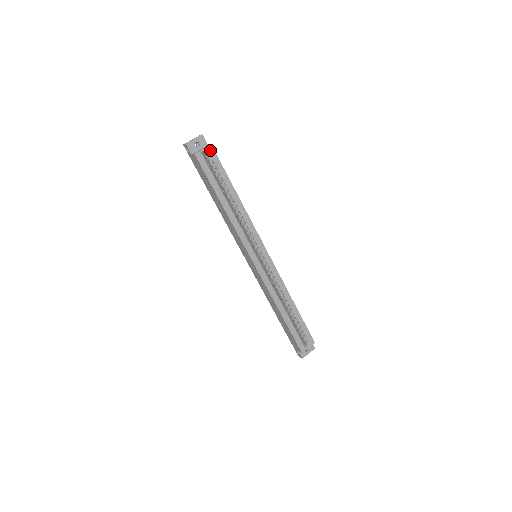
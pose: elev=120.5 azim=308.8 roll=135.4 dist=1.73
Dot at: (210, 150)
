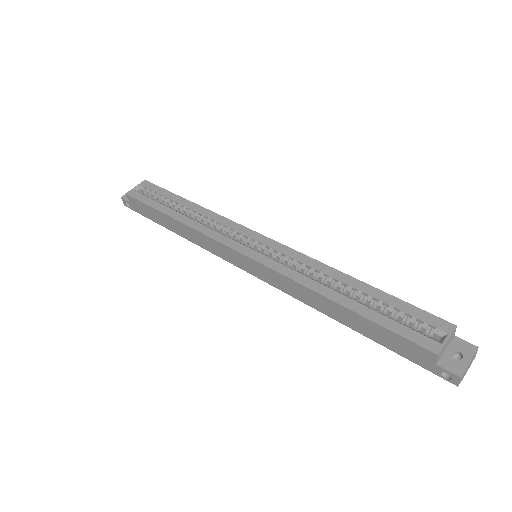
Dot at: (144, 184)
